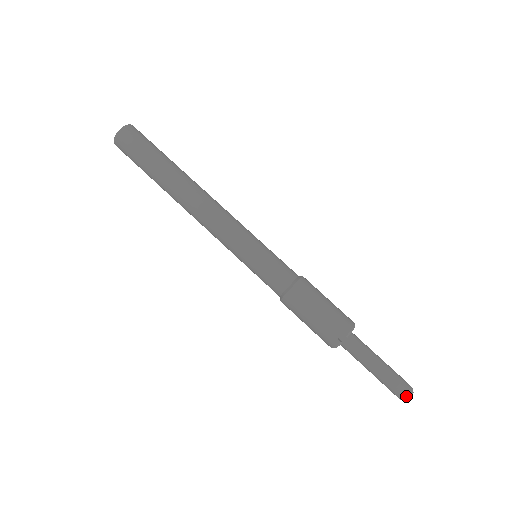
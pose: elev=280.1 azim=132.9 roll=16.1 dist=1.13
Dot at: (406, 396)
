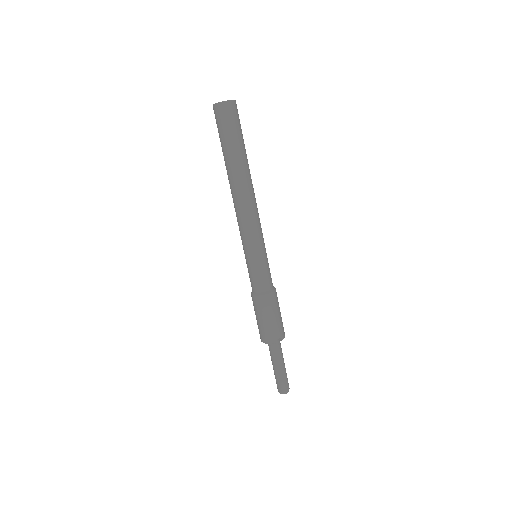
Dot at: (287, 391)
